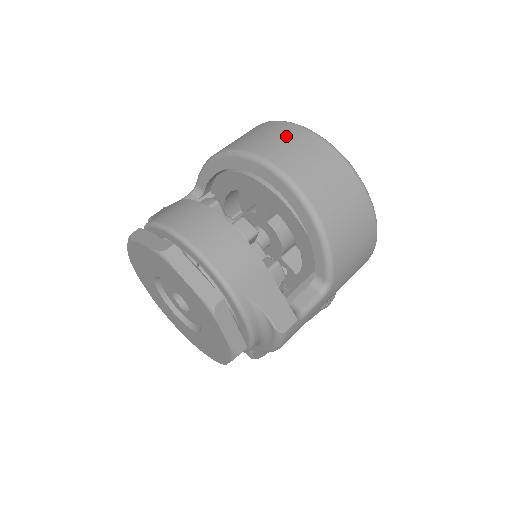
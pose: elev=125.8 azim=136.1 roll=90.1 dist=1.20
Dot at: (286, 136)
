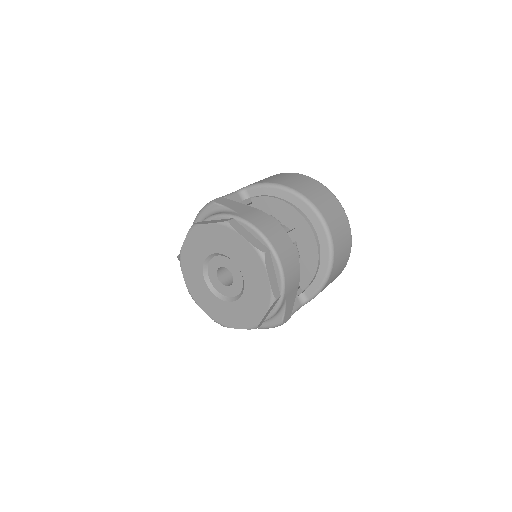
Dot at: (331, 203)
